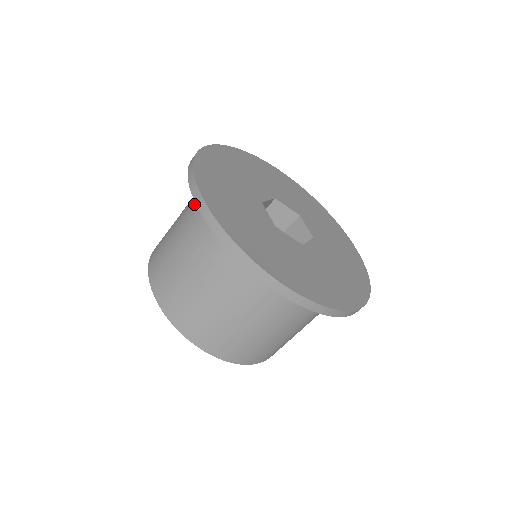
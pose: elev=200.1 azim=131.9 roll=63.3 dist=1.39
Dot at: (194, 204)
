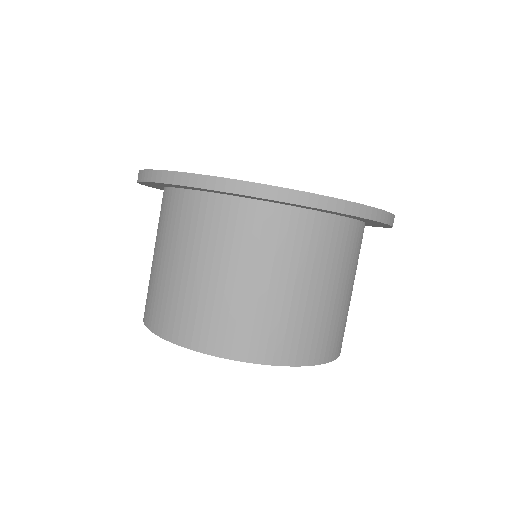
Dot at: occluded
